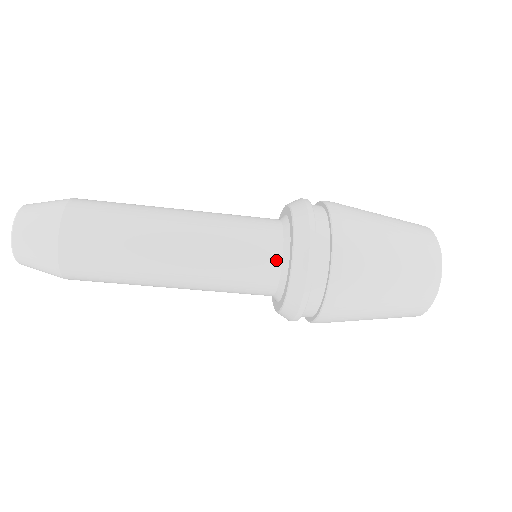
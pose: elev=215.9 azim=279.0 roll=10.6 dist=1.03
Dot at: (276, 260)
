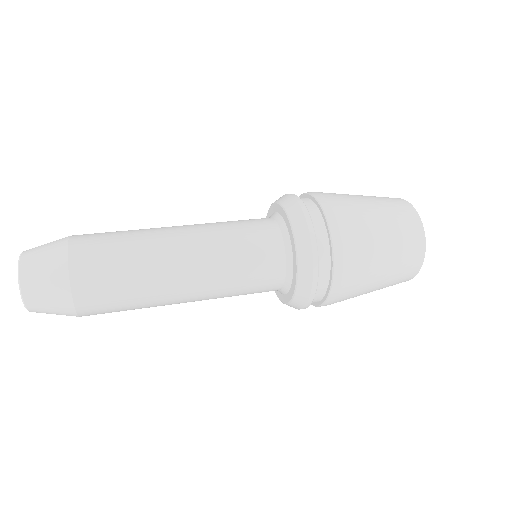
Dot at: occluded
